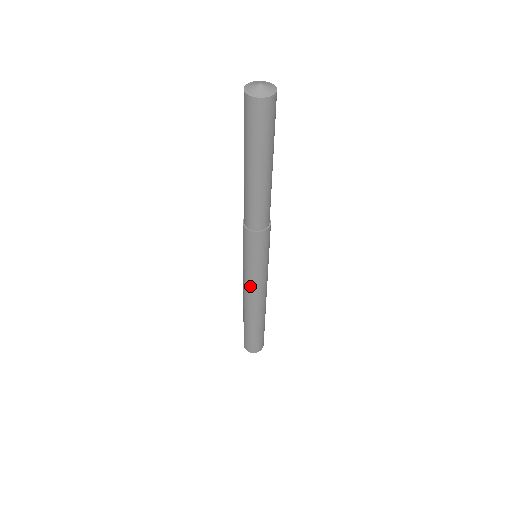
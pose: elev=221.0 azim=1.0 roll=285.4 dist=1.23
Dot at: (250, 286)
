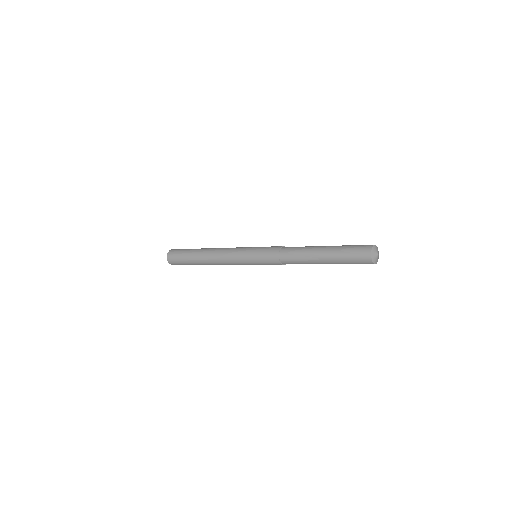
Dot at: (234, 263)
